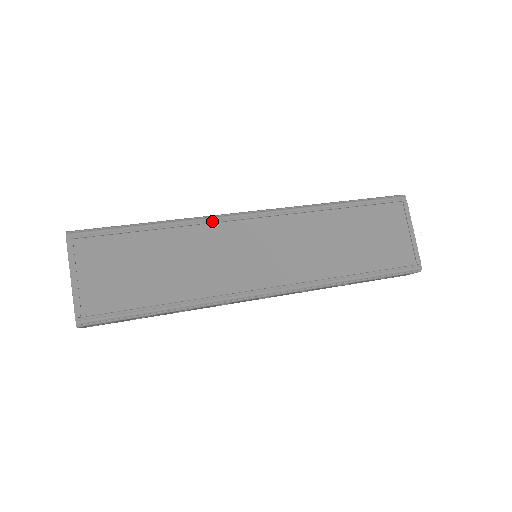
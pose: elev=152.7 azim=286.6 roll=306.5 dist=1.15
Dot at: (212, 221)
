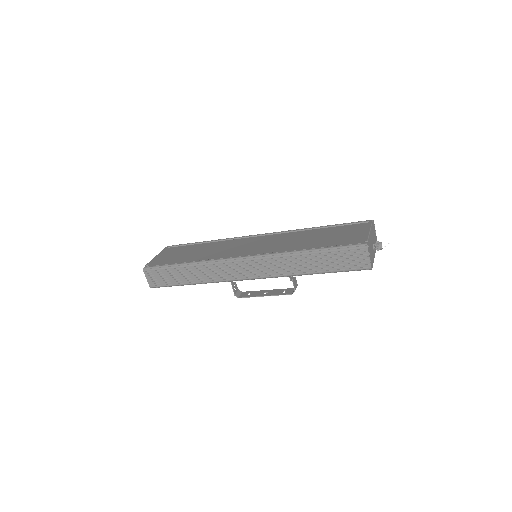
Dot at: (236, 238)
